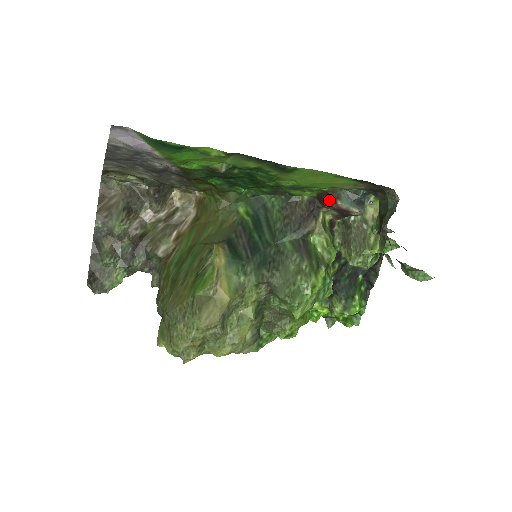
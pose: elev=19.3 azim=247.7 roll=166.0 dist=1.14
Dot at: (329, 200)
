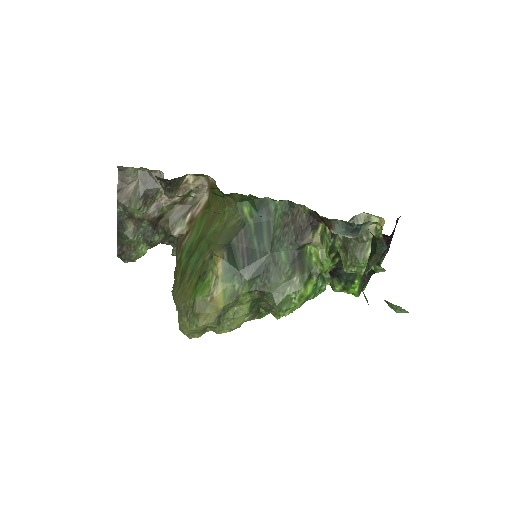
Dot at: (325, 224)
